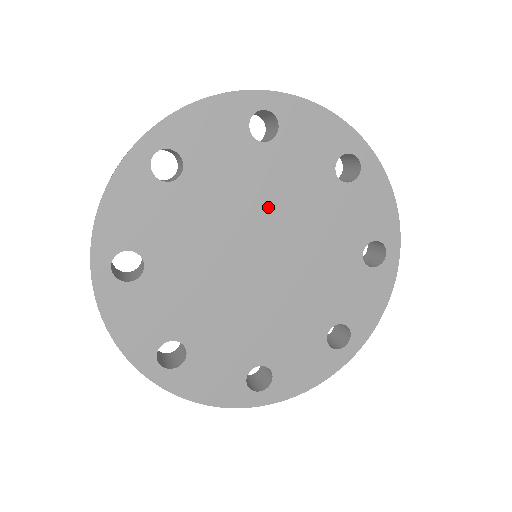
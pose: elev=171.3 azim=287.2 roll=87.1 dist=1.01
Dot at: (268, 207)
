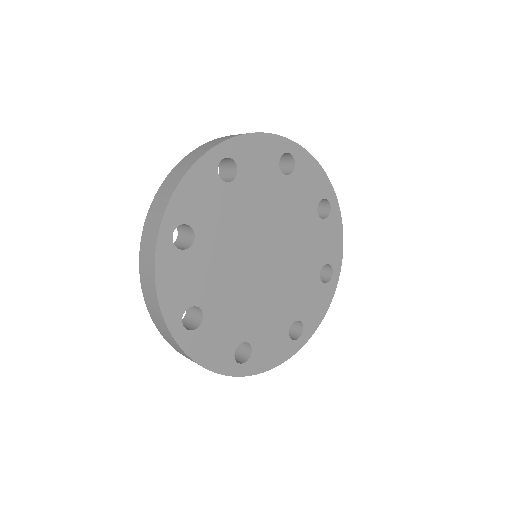
Dot at: (277, 220)
